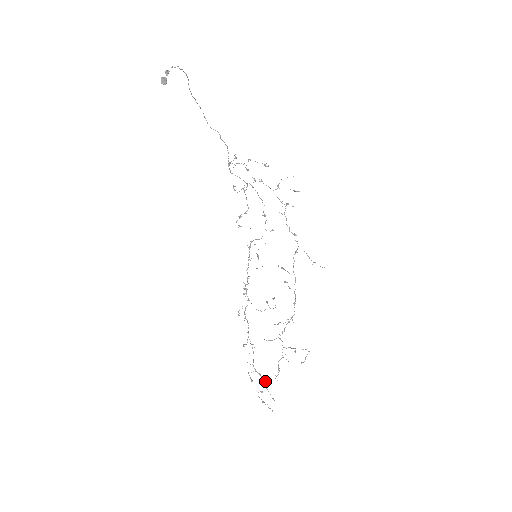
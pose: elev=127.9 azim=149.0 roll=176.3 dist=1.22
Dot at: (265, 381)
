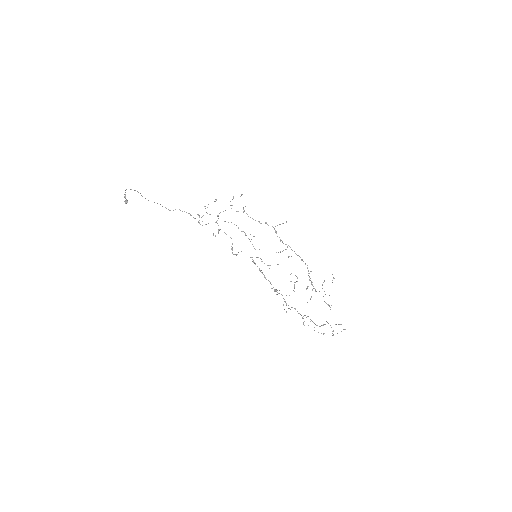
Dot at: occluded
